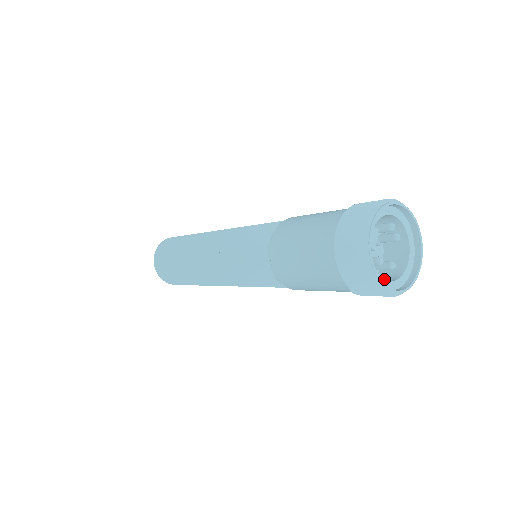
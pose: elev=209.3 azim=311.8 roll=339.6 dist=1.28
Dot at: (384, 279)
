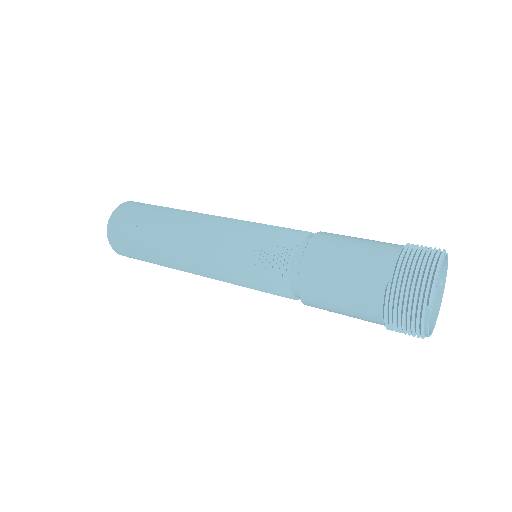
Dot at: occluded
